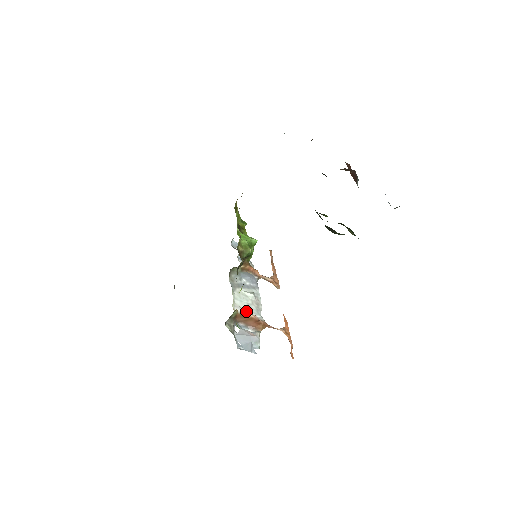
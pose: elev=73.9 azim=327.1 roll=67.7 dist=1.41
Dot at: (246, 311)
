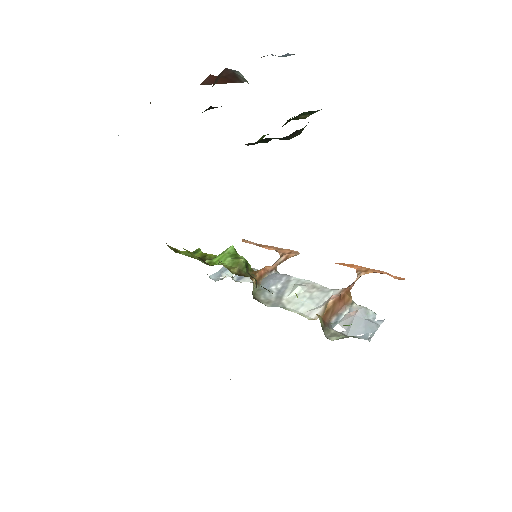
Dot at: (319, 305)
